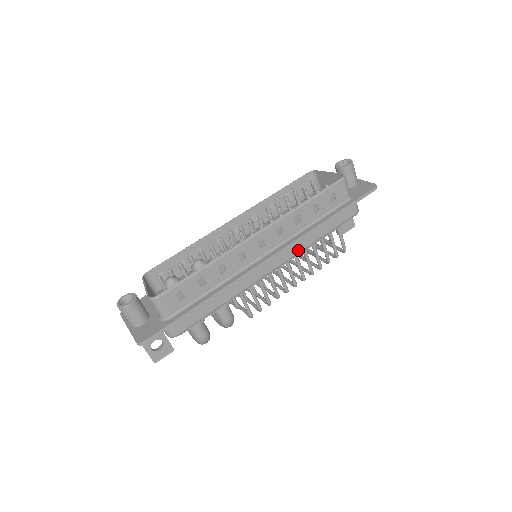
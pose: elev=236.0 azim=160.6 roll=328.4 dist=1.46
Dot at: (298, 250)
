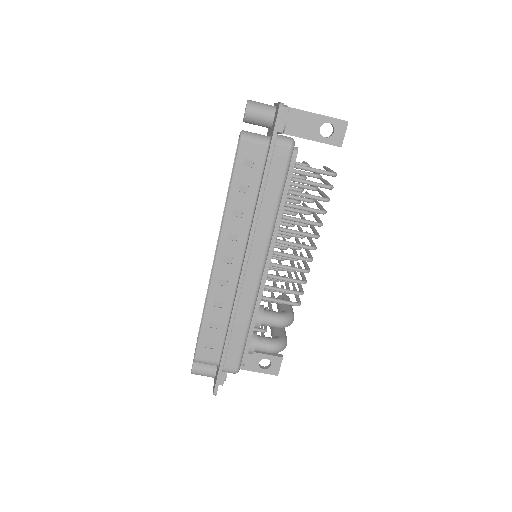
Dot at: (266, 234)
